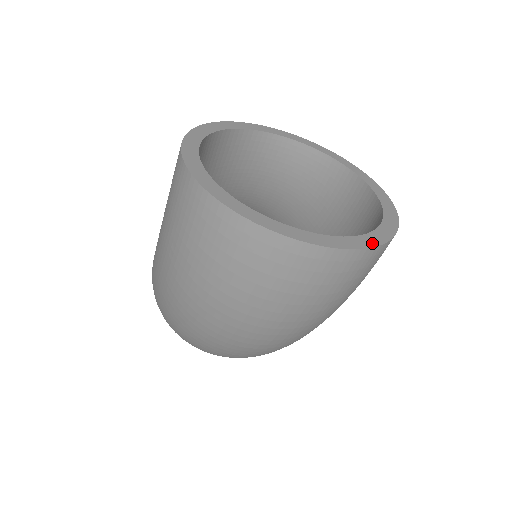
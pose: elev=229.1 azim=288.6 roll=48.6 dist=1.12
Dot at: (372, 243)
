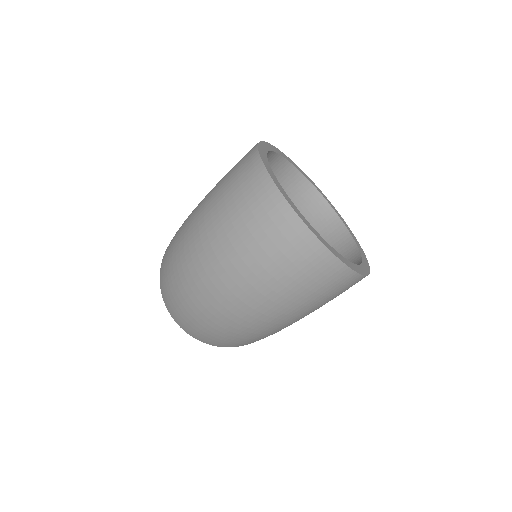
Dot at: (341, 258)
